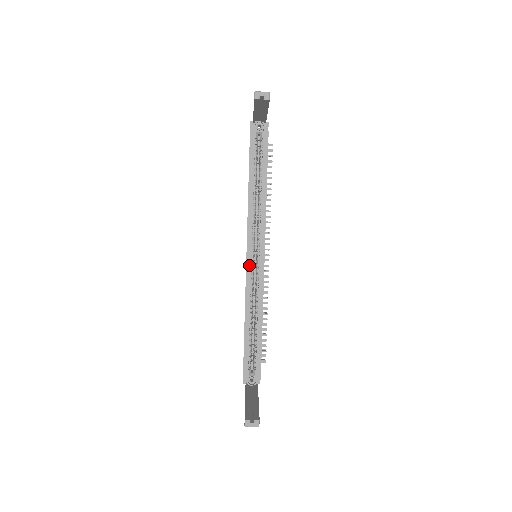
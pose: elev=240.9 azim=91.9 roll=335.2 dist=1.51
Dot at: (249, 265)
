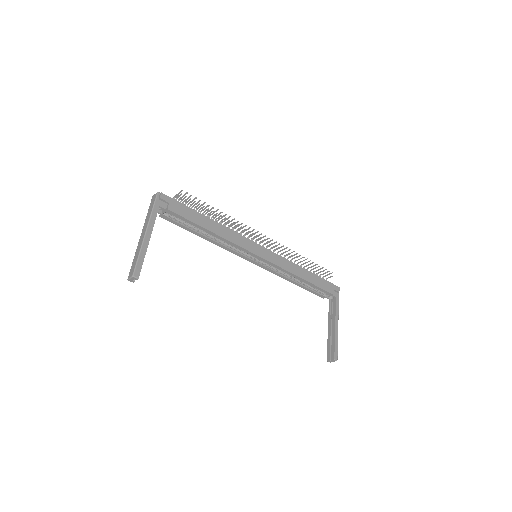
Dot at: (258, 264)
